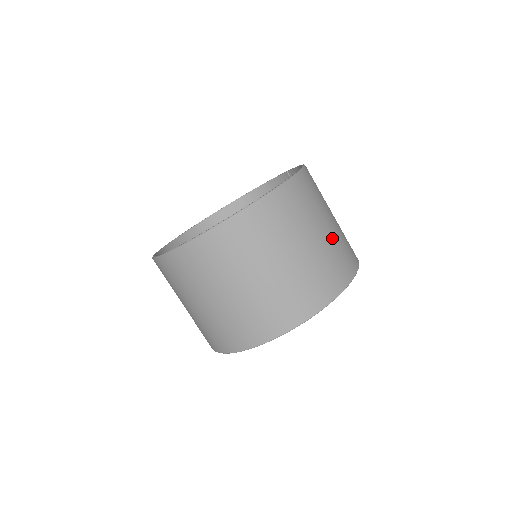
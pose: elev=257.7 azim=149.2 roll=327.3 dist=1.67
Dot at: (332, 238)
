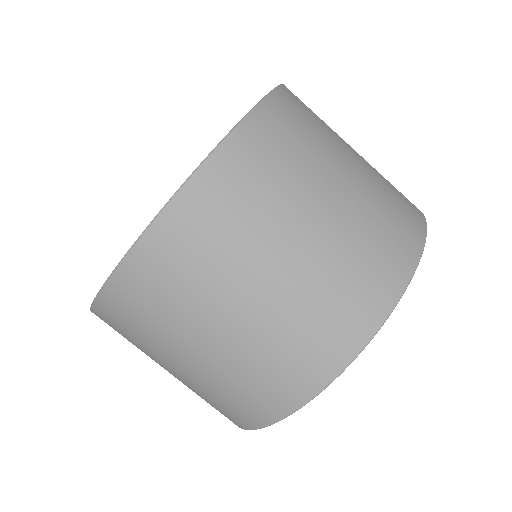
Dot at: (300, 282)
